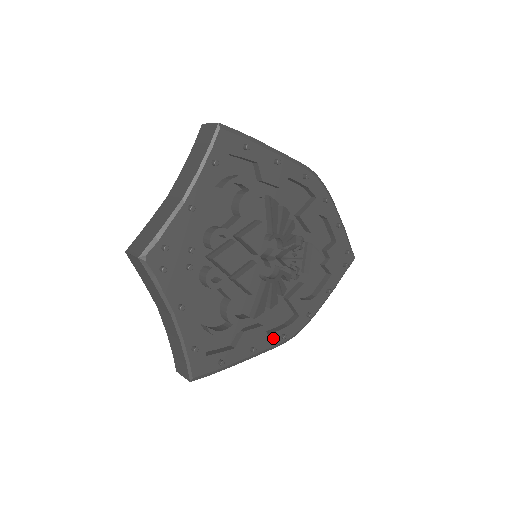
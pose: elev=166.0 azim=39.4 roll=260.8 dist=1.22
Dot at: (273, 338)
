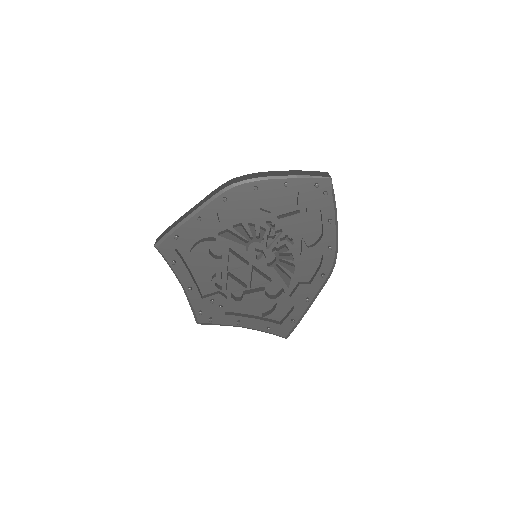
Dot at: (317, 282)
